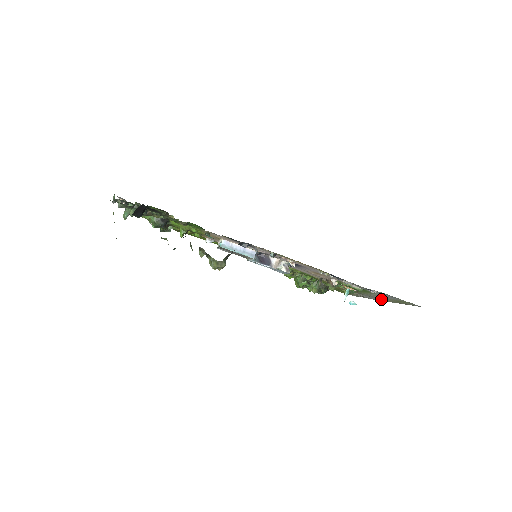
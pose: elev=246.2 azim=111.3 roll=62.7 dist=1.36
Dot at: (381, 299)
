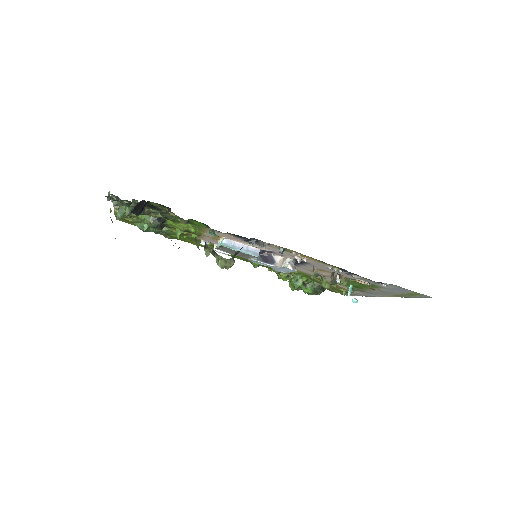
Dot at: (384, 295)
